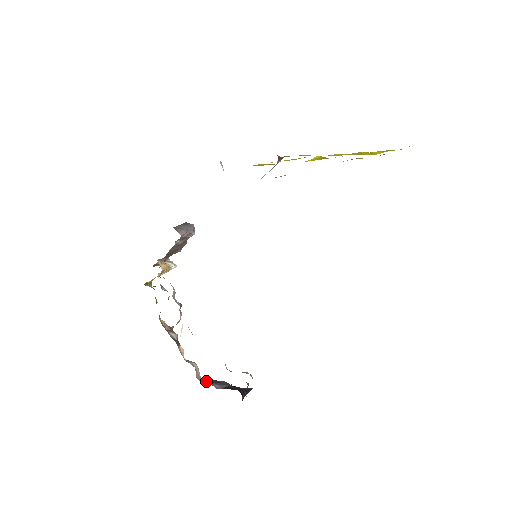
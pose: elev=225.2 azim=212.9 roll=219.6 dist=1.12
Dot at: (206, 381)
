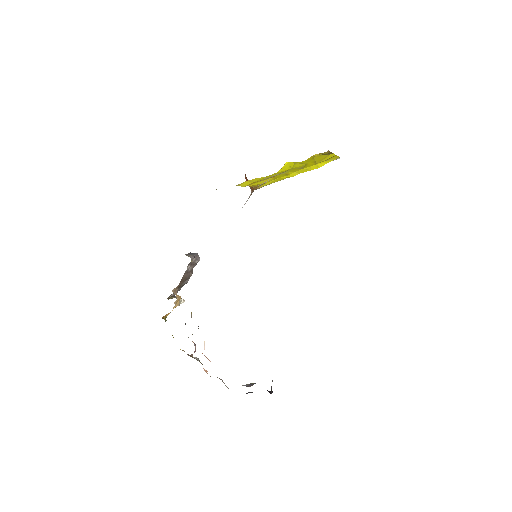
Dot at: occluded
